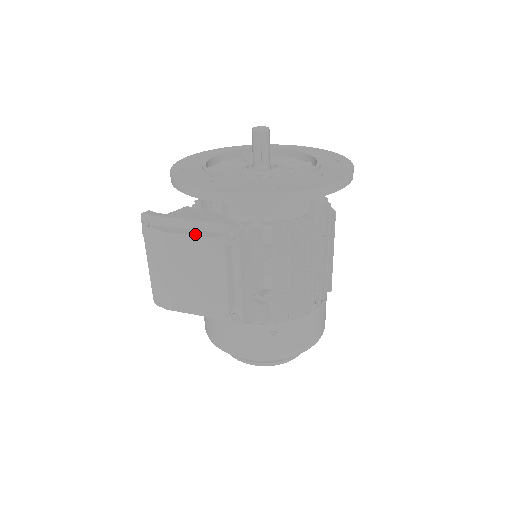
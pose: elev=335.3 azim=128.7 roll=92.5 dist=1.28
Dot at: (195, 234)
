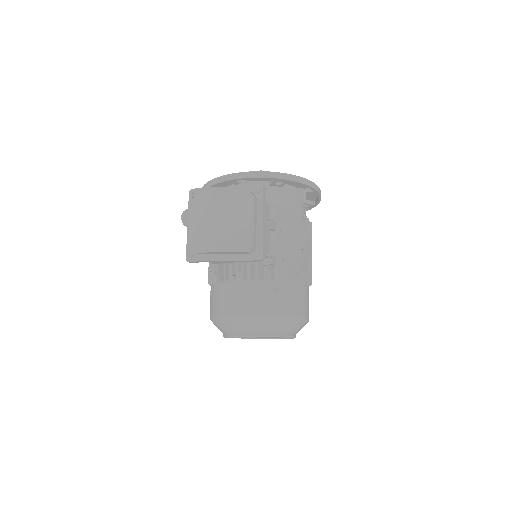
Dot at: (233, 191)
